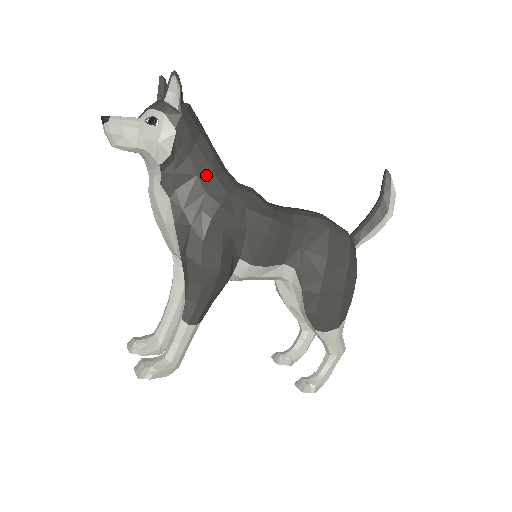
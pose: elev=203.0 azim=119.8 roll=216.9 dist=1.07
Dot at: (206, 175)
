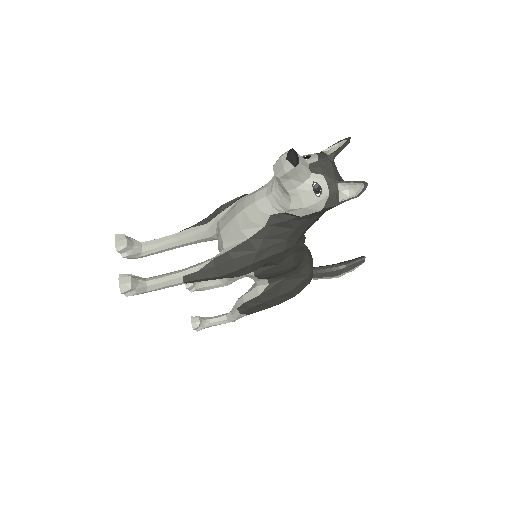
Dot at: (299, 231)
